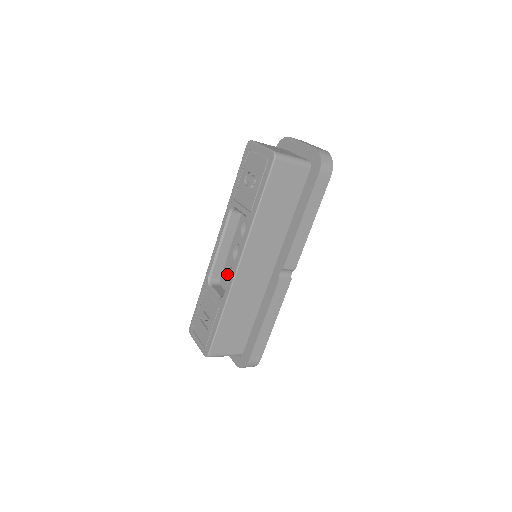
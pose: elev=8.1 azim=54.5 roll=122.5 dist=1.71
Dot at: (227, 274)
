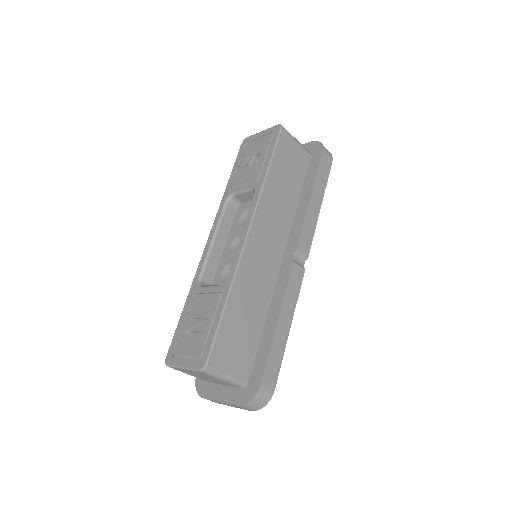
Dot at: (223, 273)
